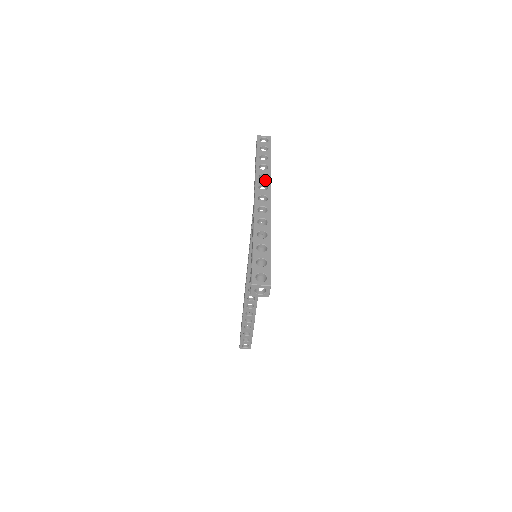
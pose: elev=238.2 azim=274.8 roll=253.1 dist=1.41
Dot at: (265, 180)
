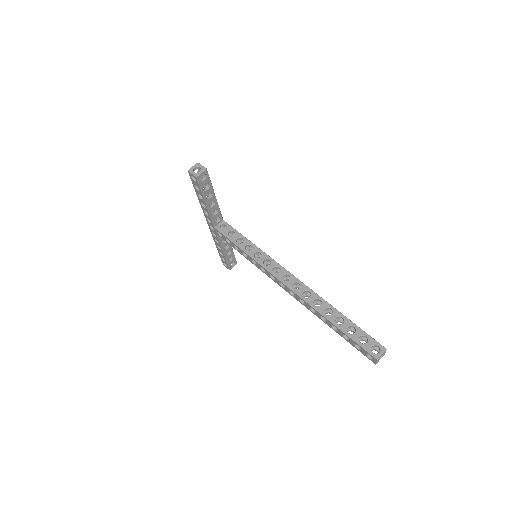
Dot at: occluded
